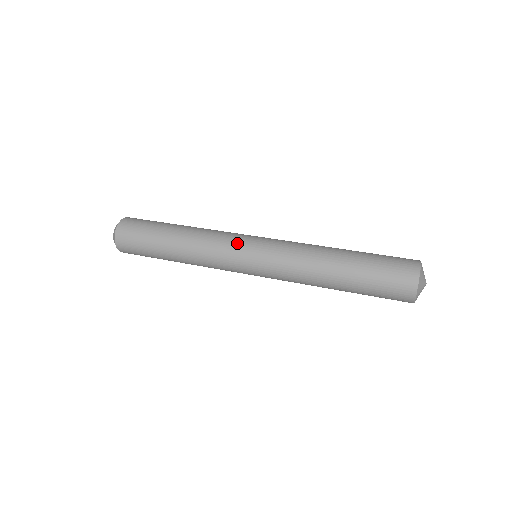
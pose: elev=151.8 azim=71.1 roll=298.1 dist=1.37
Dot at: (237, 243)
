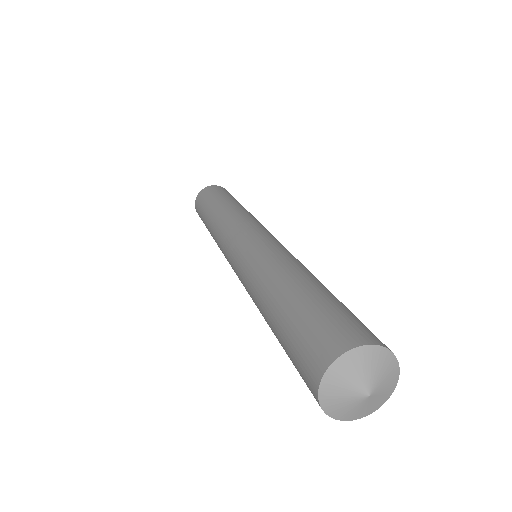
Dot at: (240, 227)
